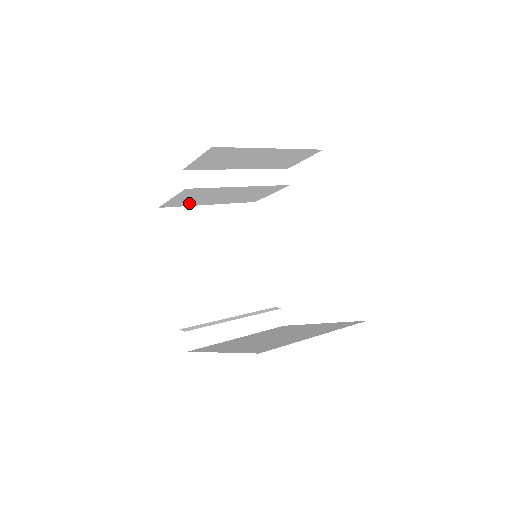
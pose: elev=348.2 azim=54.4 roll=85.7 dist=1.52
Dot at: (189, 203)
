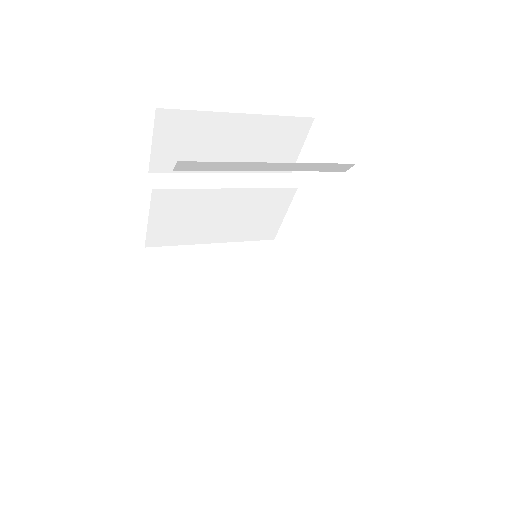
Dot at: (181, 237)
